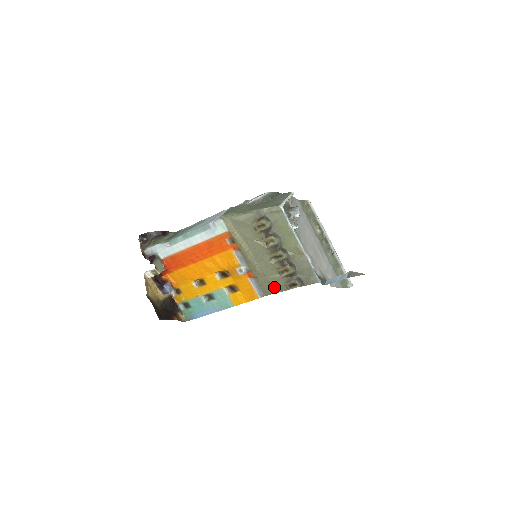
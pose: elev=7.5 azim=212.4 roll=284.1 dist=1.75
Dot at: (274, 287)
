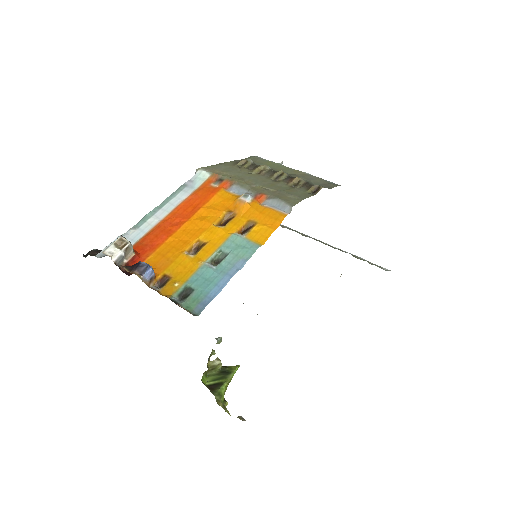
Dot at: (297, 196)
